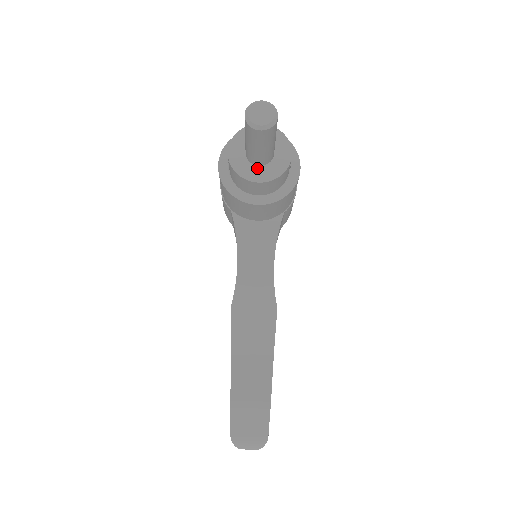
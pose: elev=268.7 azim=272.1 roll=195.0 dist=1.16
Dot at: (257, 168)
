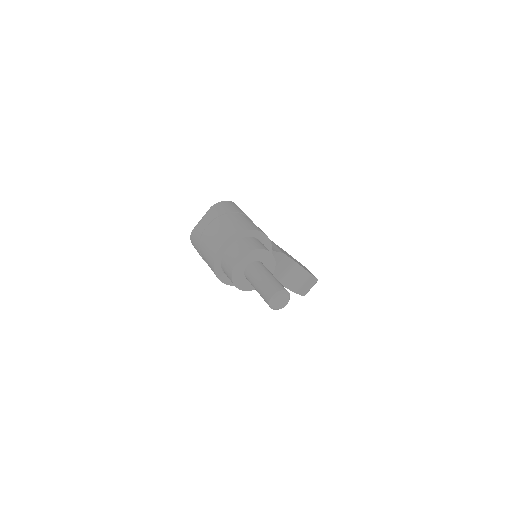
Dot at: occluded
